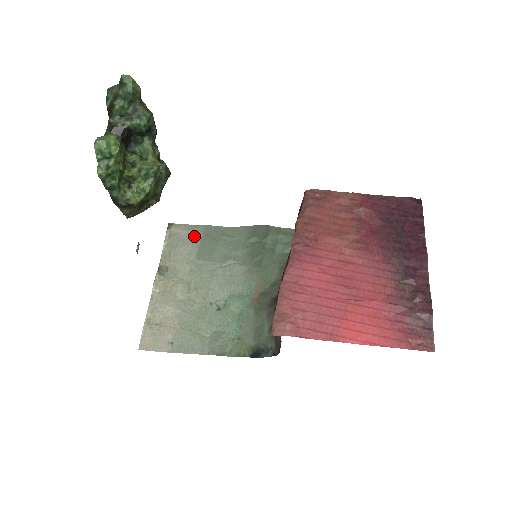
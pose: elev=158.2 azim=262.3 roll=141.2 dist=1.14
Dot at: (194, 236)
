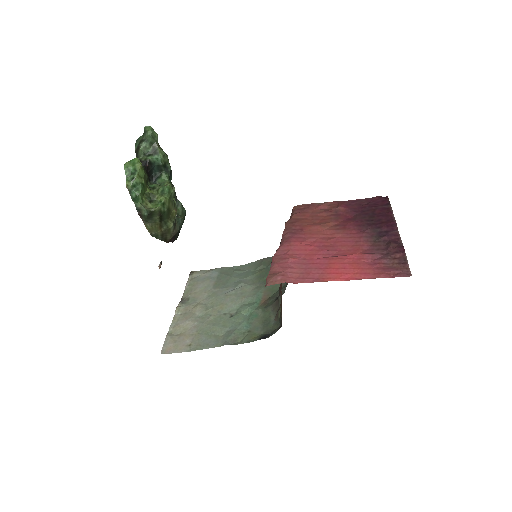
Dot at: (211, 275)
